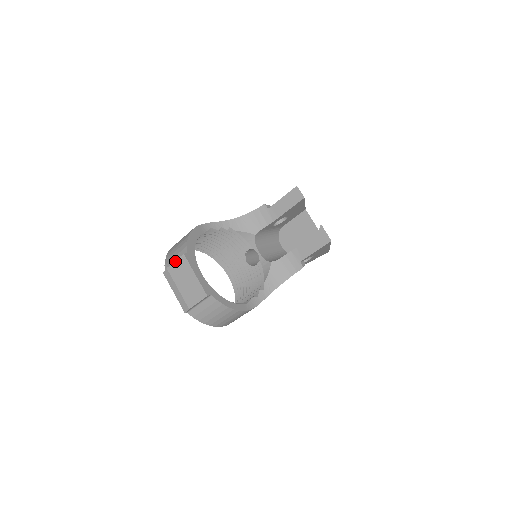
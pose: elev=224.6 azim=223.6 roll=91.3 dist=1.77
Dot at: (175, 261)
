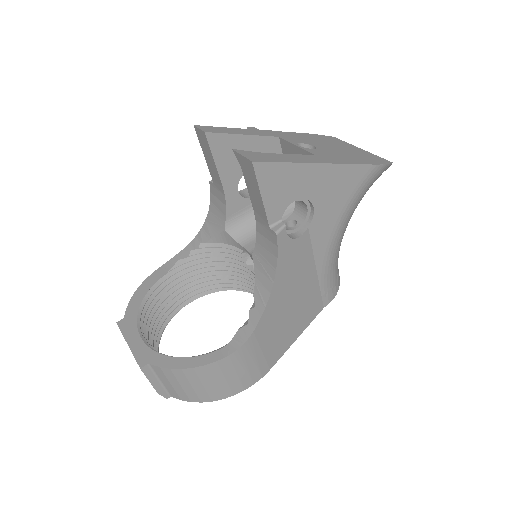
Dot at: occluded
